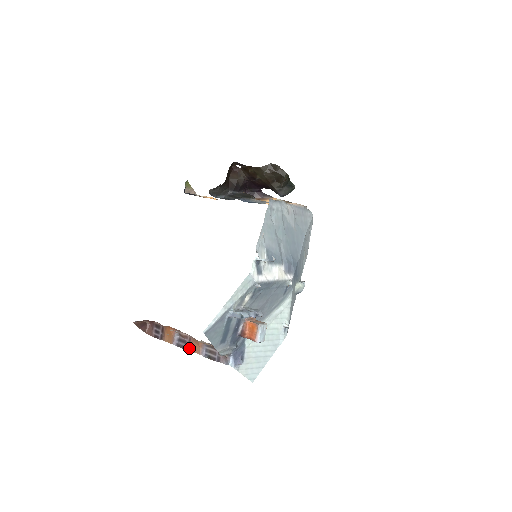
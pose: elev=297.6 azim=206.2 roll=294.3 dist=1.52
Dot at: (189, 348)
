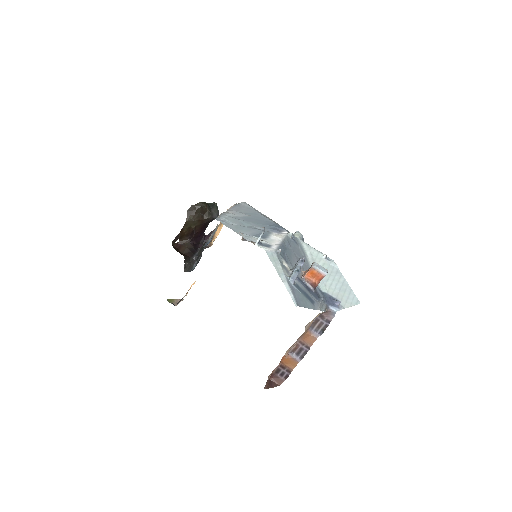
Dot at: (308, 347)
